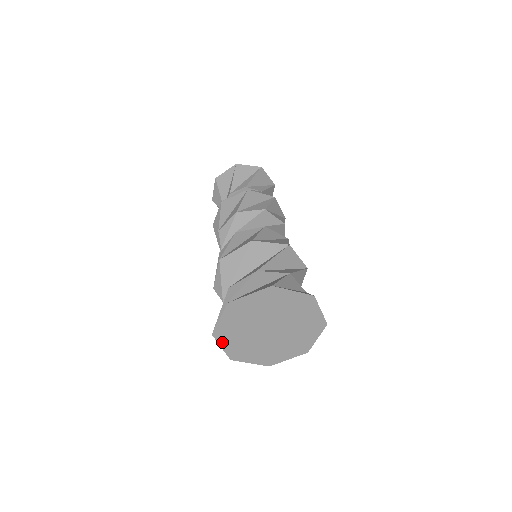
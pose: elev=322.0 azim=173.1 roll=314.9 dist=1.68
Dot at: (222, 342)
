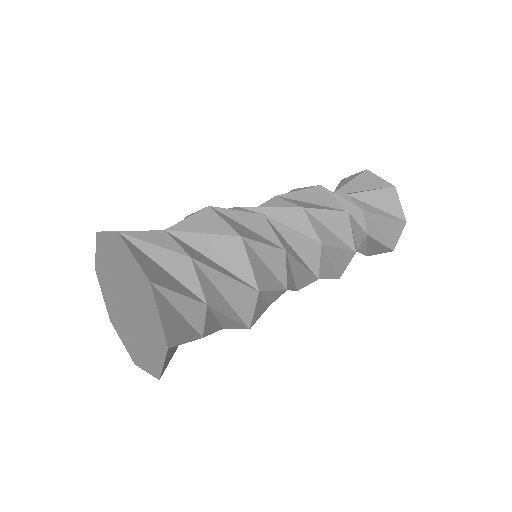
Dot at: (102, 288)
